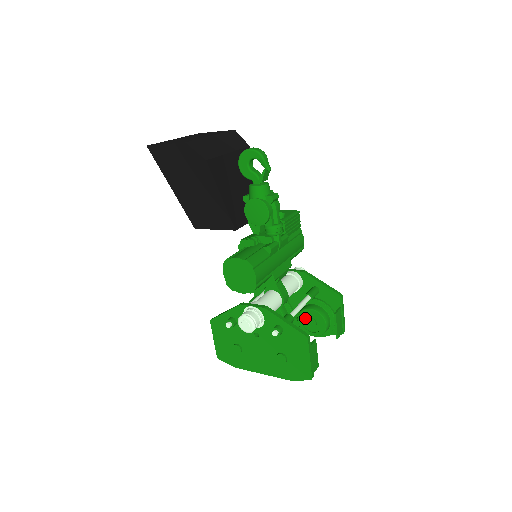
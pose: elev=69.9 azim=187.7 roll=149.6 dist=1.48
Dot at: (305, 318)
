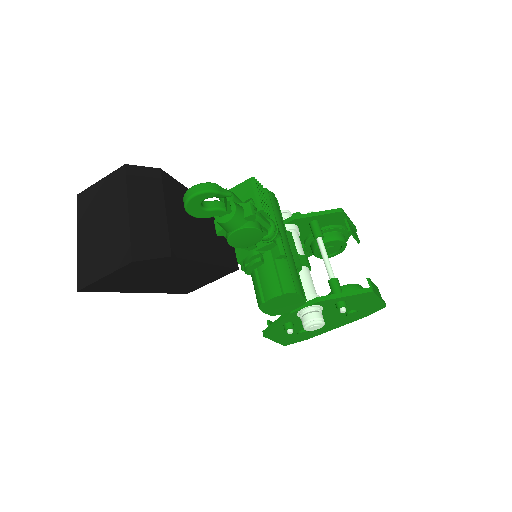
Dot at: occluded
